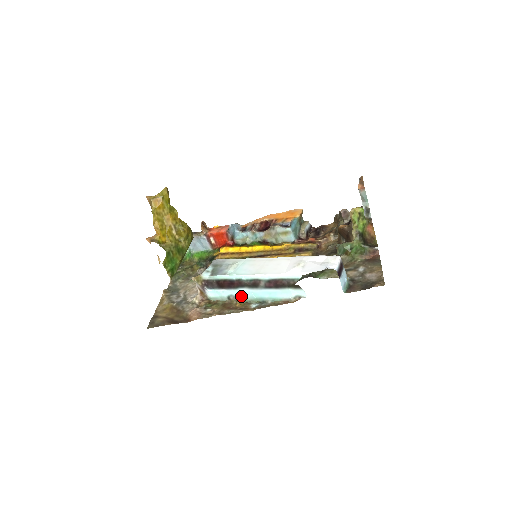
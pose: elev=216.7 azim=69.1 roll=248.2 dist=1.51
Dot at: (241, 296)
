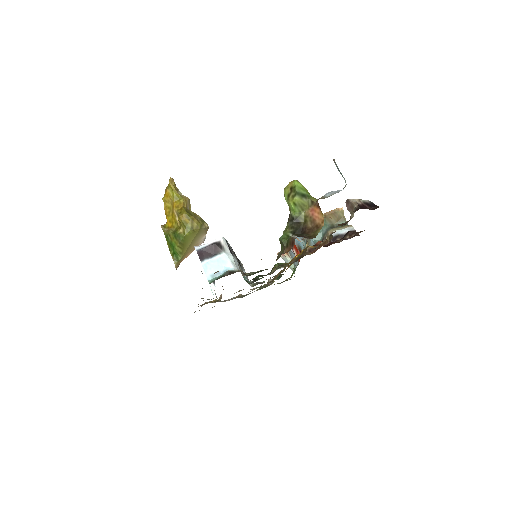
Dot at: occluded
